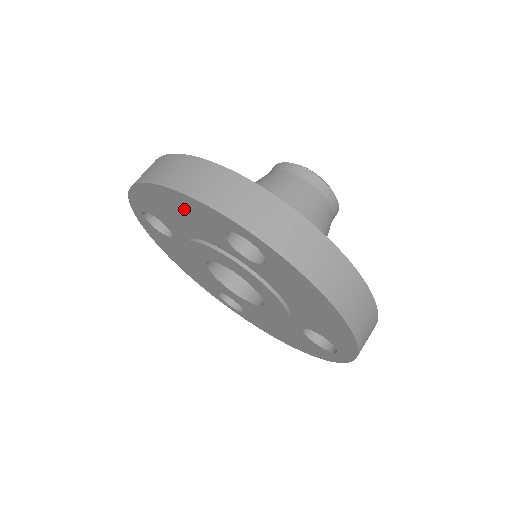
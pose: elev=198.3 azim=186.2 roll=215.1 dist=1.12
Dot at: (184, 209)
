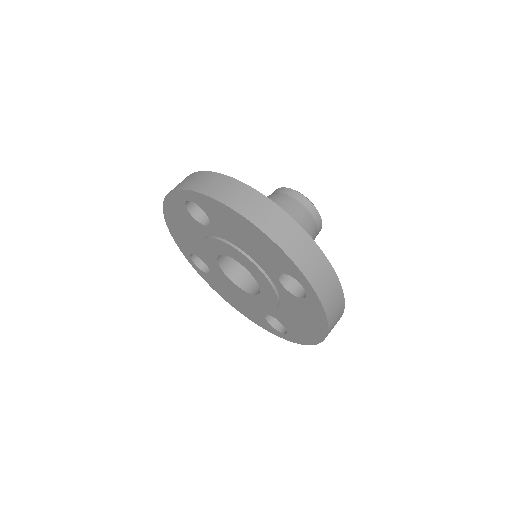
Dot at: (177, 217)
